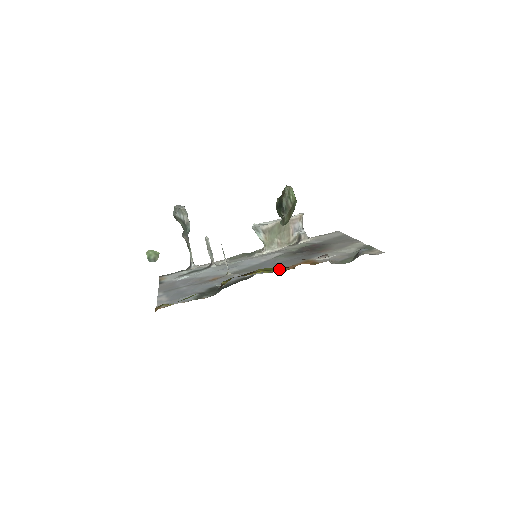
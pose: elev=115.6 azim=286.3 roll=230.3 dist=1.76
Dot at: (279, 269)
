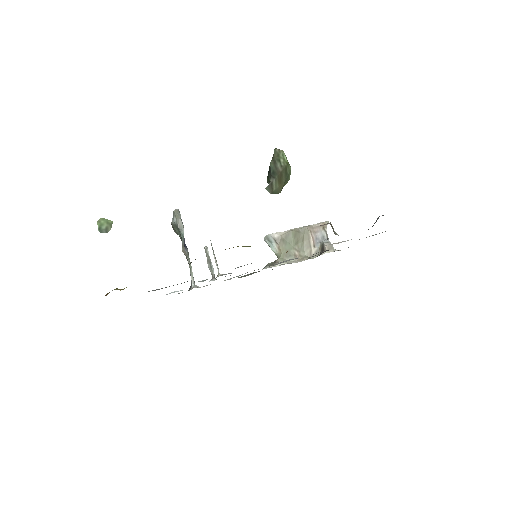
Dot at: occluded
